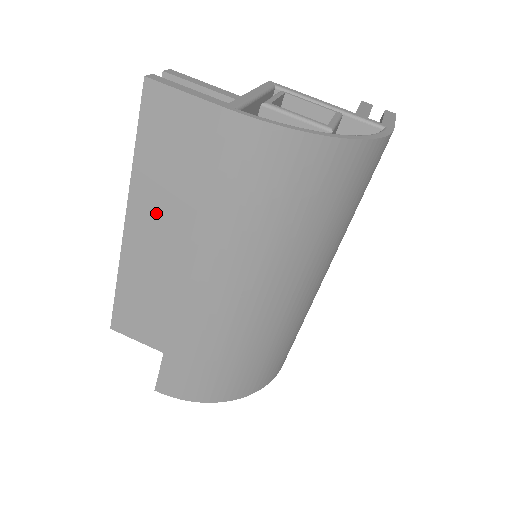
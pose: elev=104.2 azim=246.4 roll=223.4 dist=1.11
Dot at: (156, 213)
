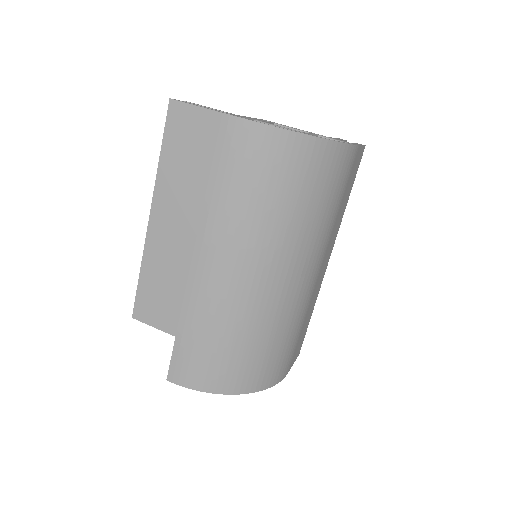
Dot at: (174, 203)
